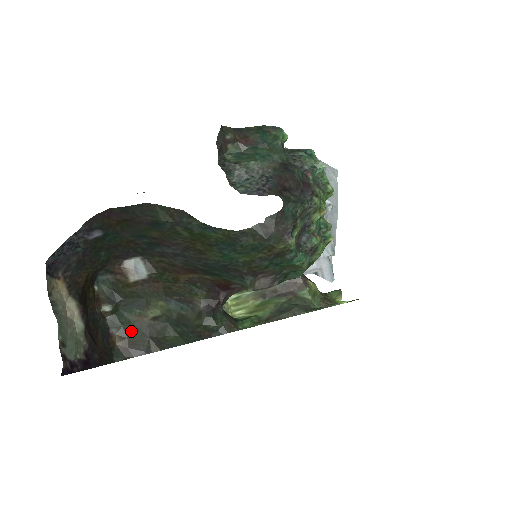
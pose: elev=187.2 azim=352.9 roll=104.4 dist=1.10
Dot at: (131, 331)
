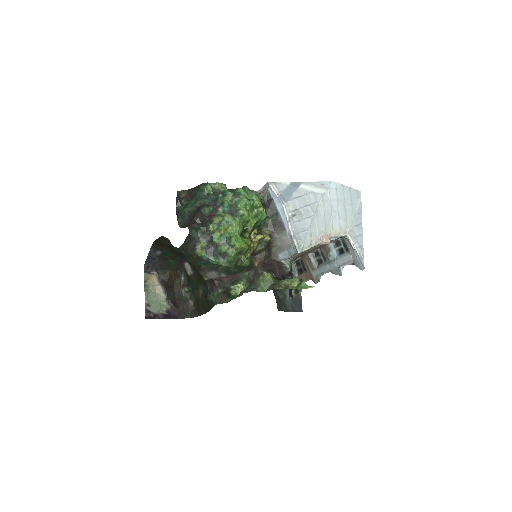
Dot at: (197, 302)
